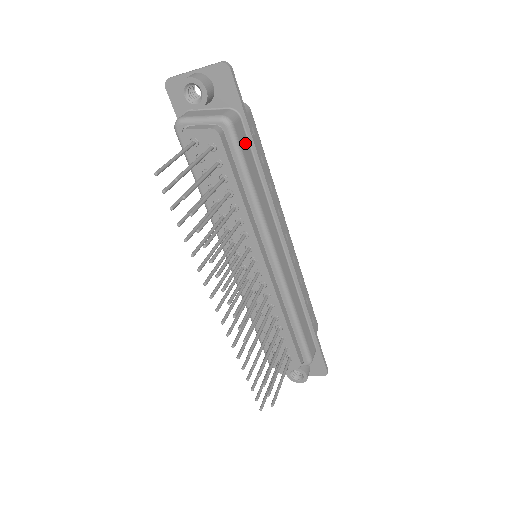
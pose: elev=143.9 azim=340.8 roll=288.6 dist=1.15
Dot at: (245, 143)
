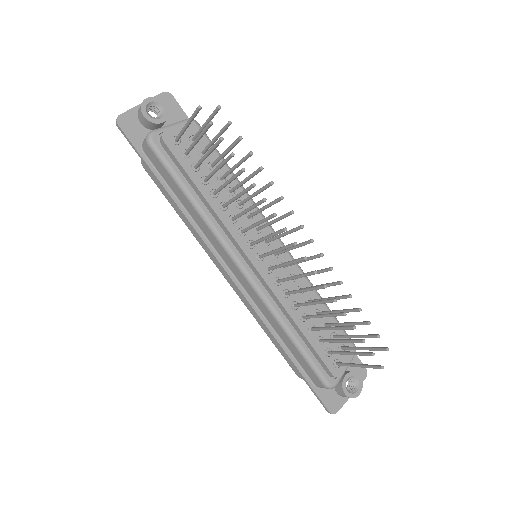
Dot at: occluded
